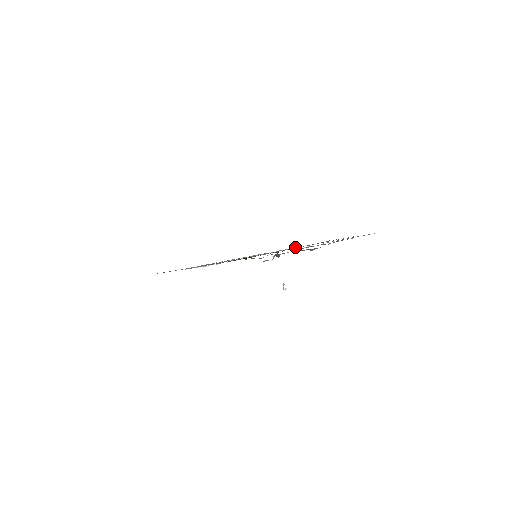
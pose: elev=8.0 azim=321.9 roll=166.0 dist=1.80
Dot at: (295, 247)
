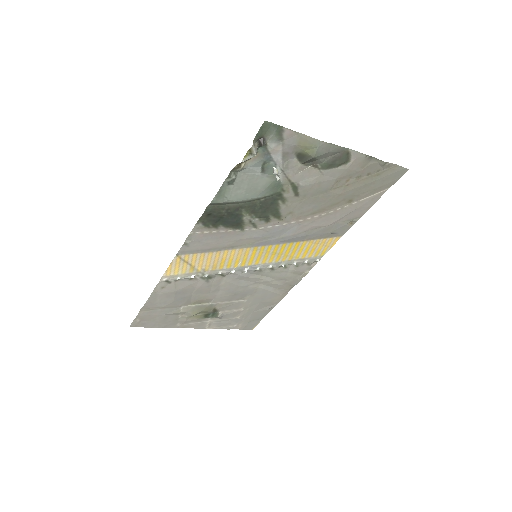
Dot at: (311, 259)
